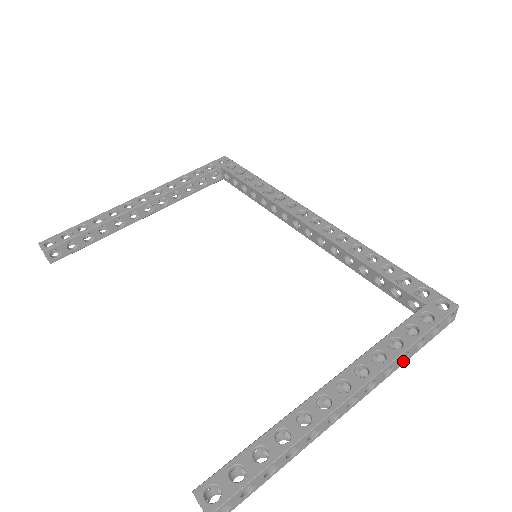
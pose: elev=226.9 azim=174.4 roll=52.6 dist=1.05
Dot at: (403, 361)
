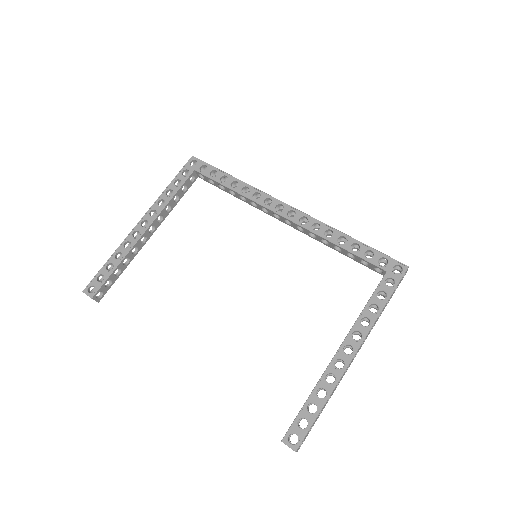
Dot at: occluded
